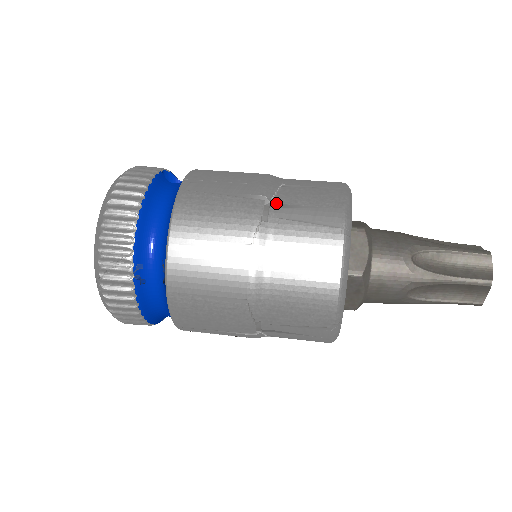
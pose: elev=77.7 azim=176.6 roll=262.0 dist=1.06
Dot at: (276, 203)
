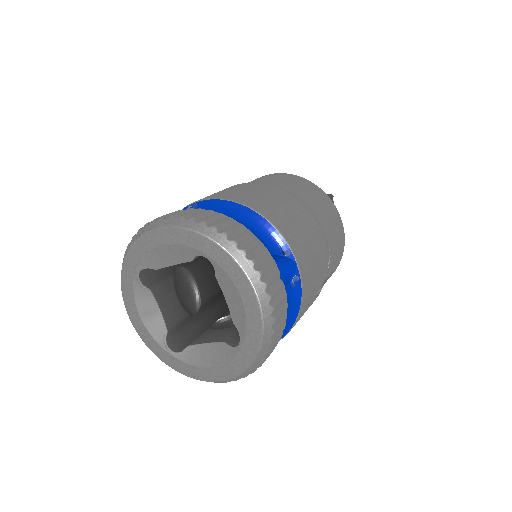
Dot at: occluded
